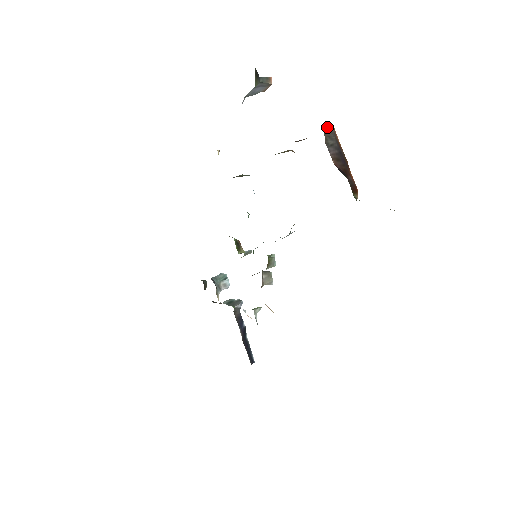
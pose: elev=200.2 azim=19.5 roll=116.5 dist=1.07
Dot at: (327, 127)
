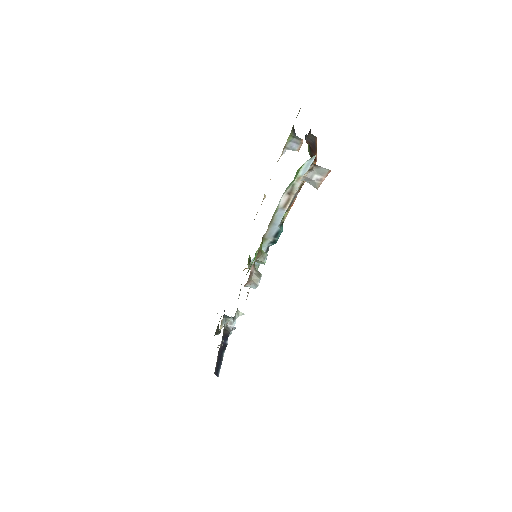
Dot at: (312, 135)
